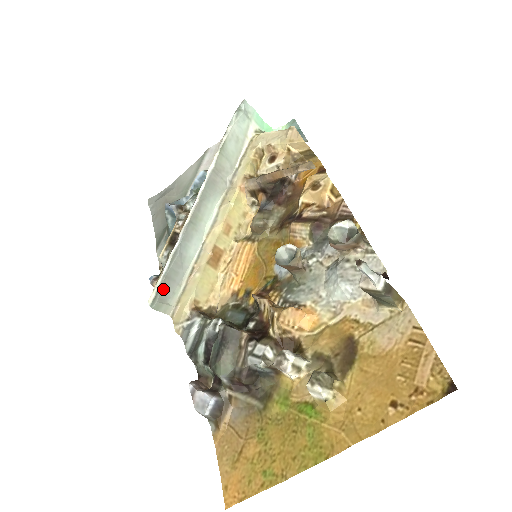
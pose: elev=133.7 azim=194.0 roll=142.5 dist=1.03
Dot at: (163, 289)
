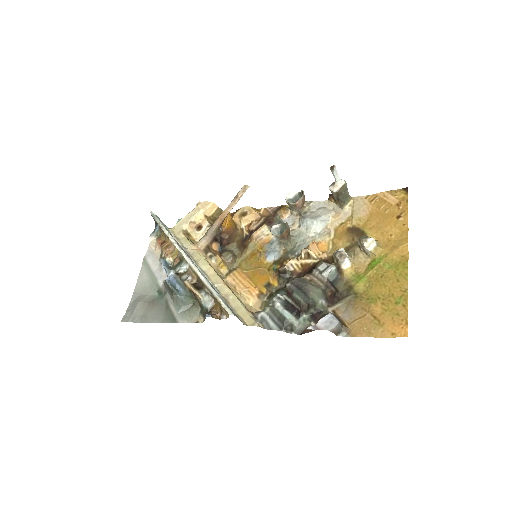
Dot at: (228, 306)
